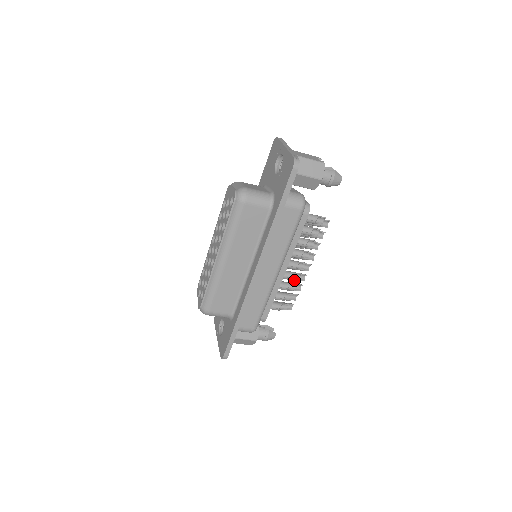
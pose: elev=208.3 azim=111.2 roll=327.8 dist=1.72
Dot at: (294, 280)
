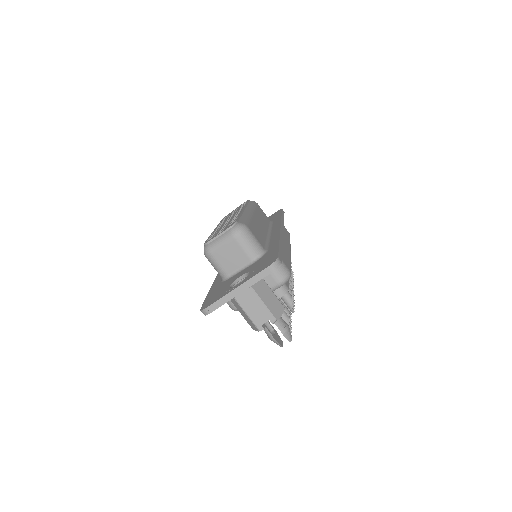
Dot at: occluded
